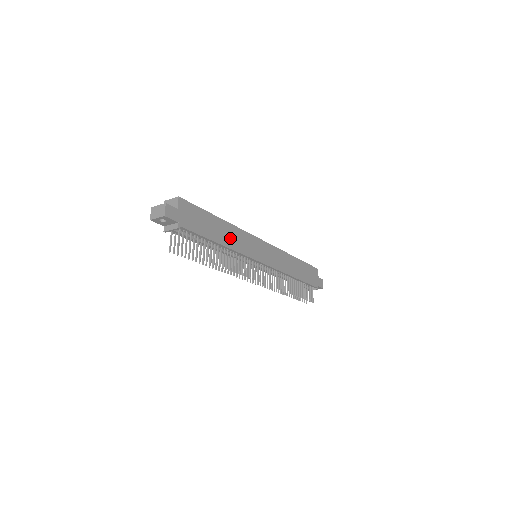
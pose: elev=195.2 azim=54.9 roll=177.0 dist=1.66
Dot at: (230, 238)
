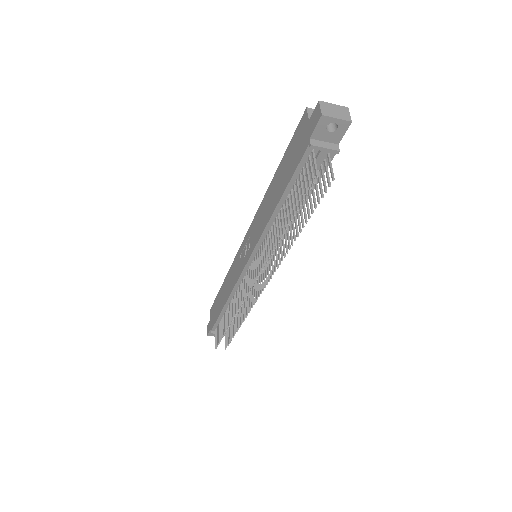
Dot at: occluded
